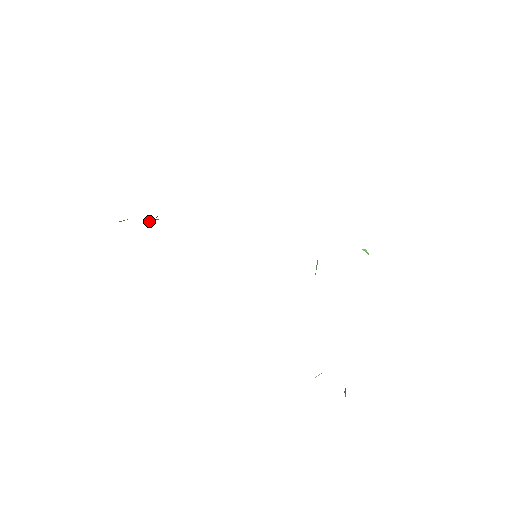
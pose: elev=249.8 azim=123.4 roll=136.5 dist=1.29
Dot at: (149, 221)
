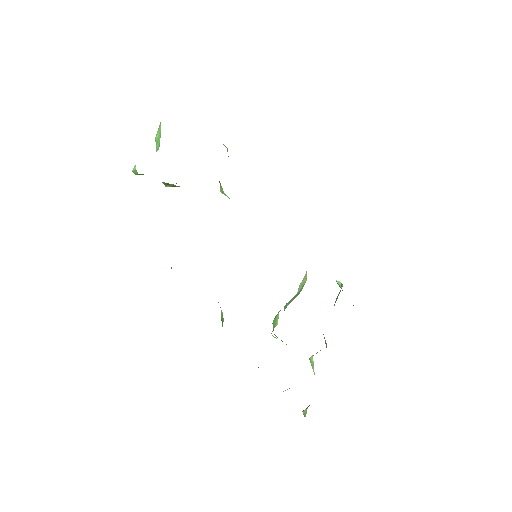
Dot at: (166, 185)
